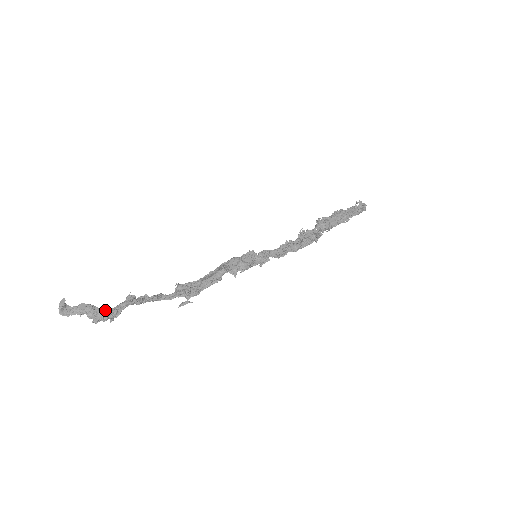
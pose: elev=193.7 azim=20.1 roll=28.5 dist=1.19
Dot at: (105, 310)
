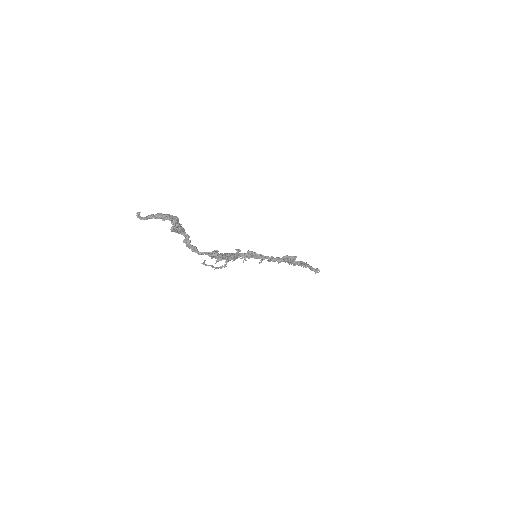
Dot at: (171, 215)
